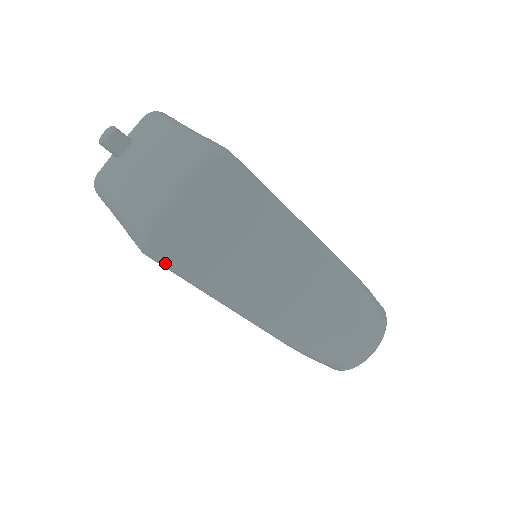
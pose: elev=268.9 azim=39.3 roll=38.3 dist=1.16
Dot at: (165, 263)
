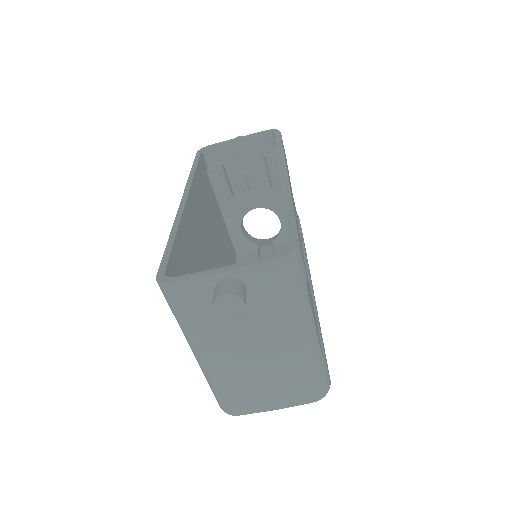
Dot at: occluded
